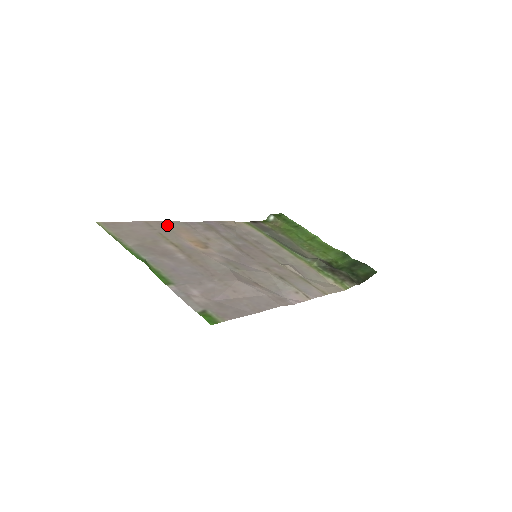
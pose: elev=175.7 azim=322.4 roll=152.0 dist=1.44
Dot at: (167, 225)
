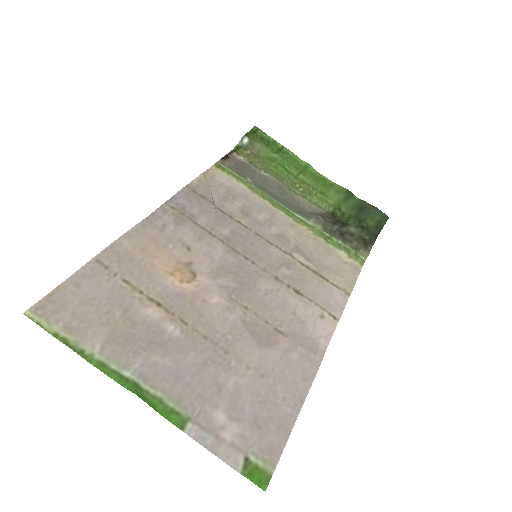
Dot at: (126, 249)
